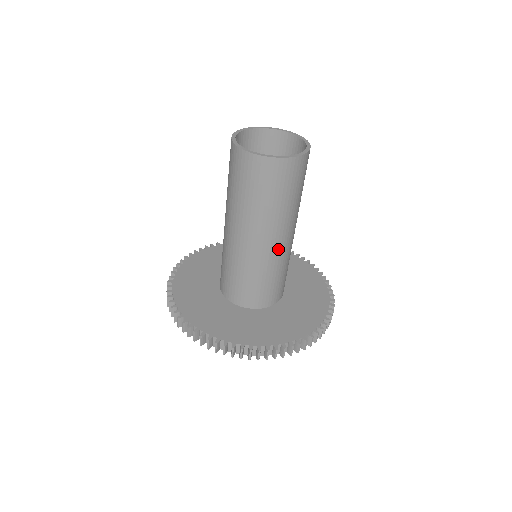
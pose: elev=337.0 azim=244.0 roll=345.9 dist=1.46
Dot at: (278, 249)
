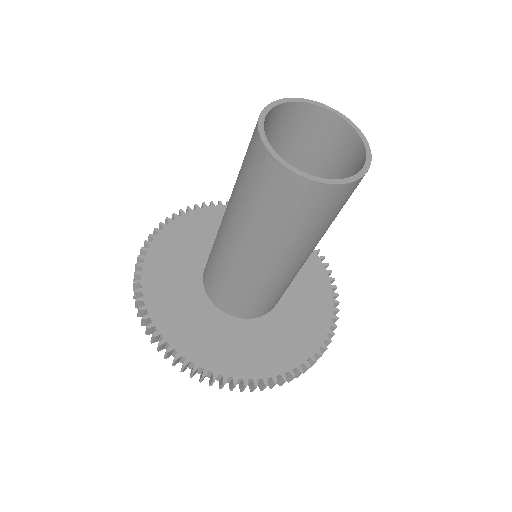
Dot at: (279, 273)
